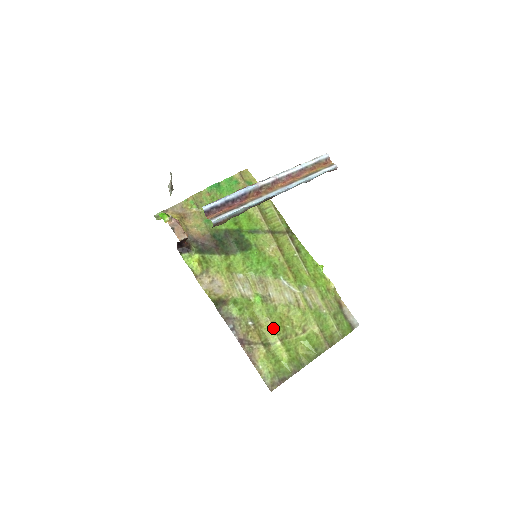
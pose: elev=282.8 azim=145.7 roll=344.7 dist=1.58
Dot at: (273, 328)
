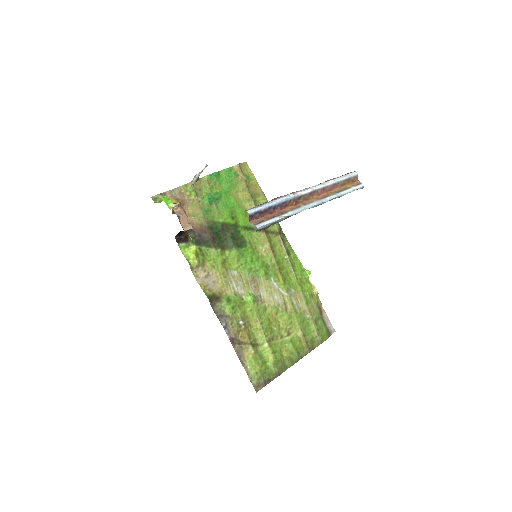
Dot at: (262, 329)
